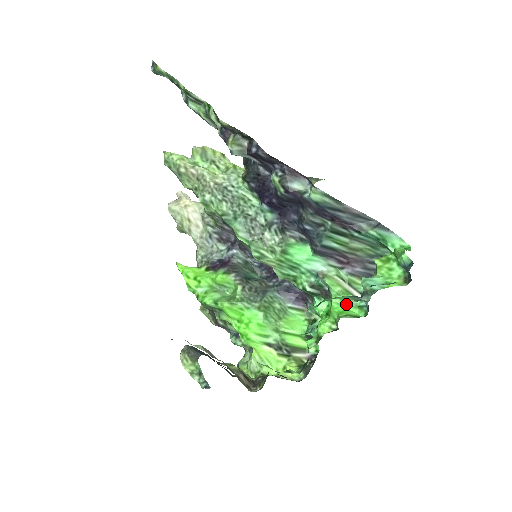
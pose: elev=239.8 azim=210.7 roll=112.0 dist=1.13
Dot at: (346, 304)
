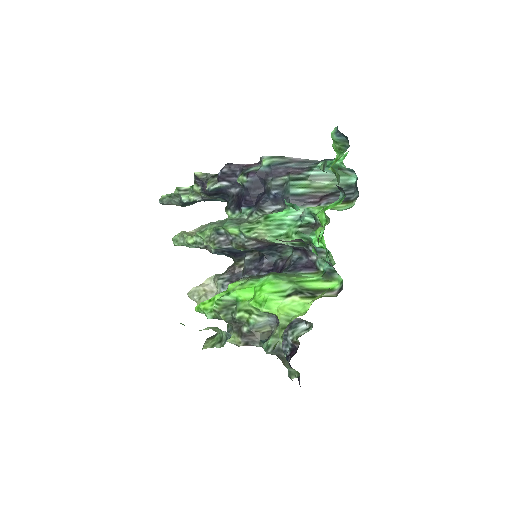
Dot at: (329, 208)
